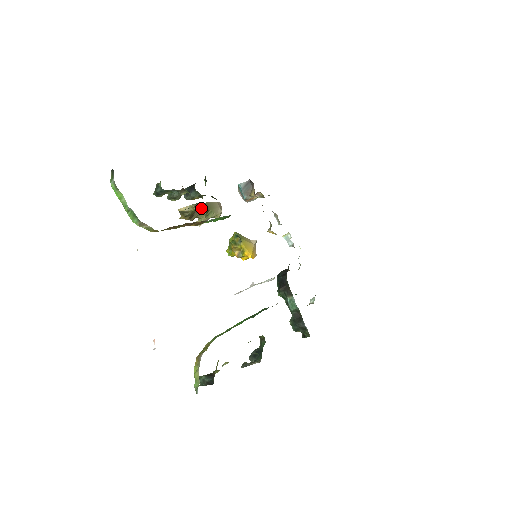
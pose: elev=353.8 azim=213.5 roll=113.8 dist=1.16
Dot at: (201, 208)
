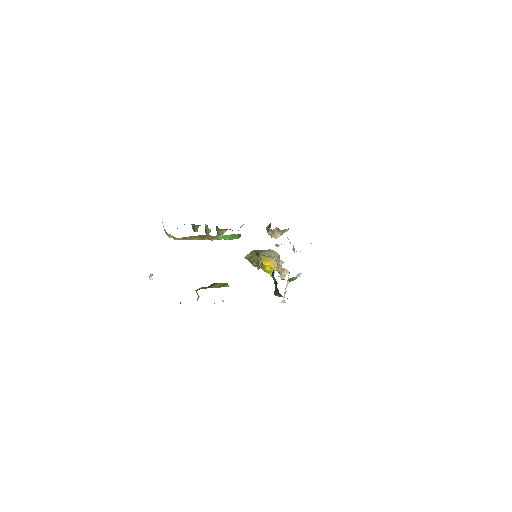
Dot at: (256, 253)
